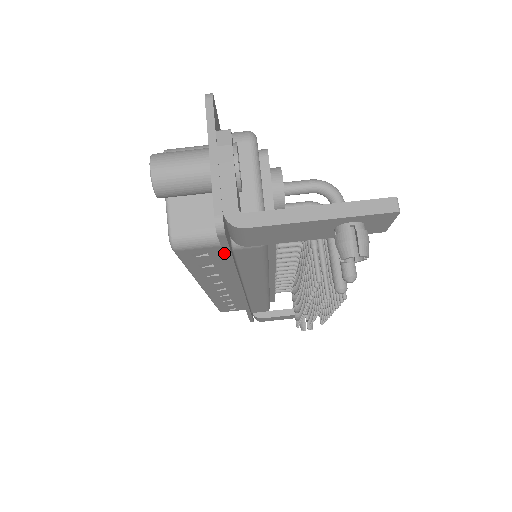
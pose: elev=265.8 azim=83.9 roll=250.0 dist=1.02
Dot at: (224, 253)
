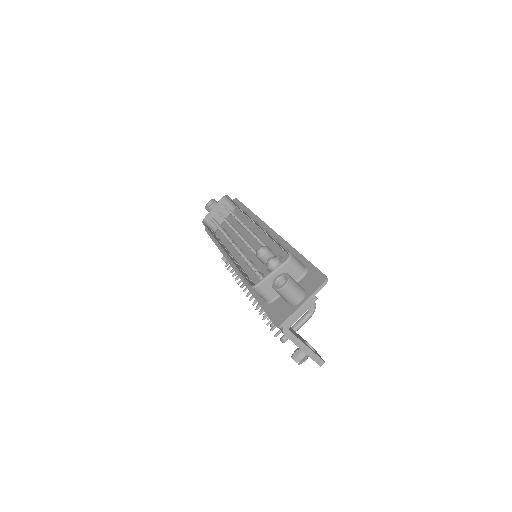
Dot at: (265, 312)
